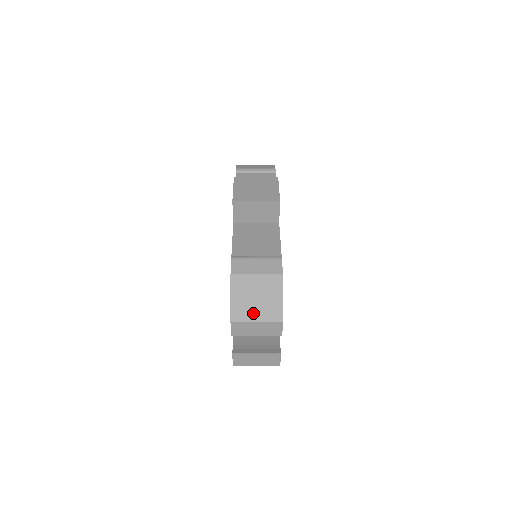
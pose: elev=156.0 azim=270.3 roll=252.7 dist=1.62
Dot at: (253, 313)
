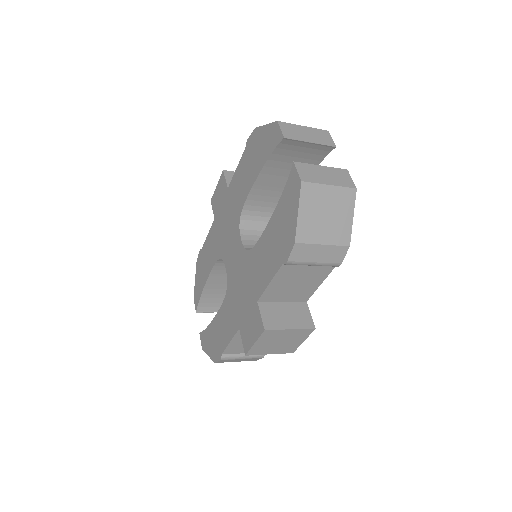
Dot at: occluded
